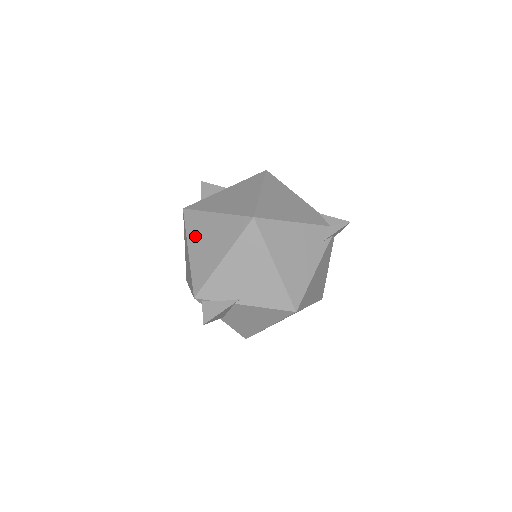
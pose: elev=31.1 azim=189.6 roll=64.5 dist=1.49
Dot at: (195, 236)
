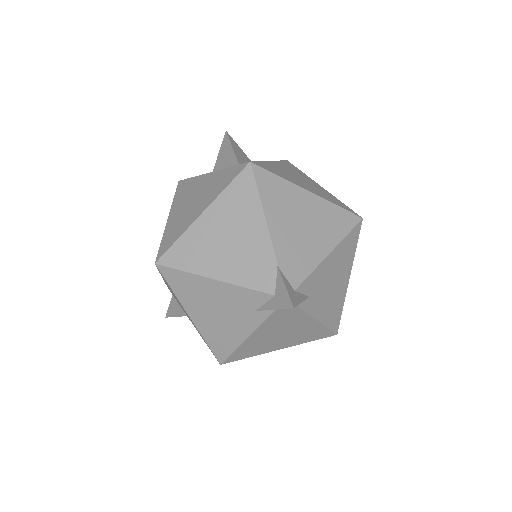
Dot at: occluded
